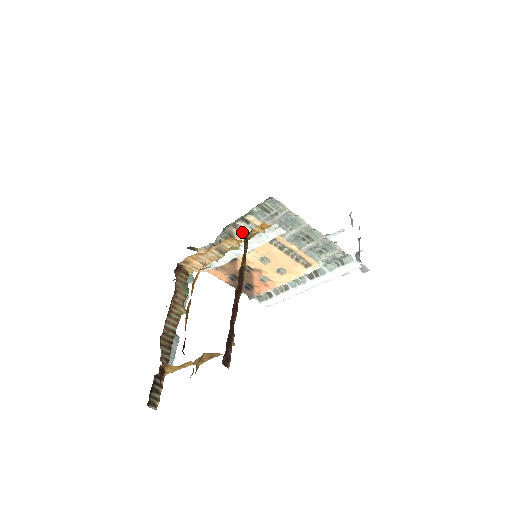
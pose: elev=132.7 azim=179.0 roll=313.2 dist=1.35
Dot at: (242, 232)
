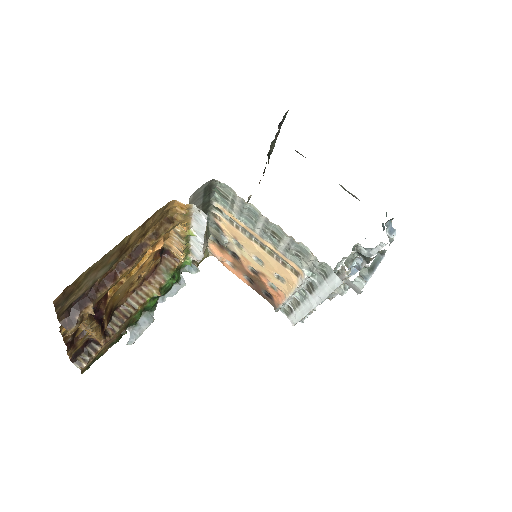
Dot at: (223, 223)
